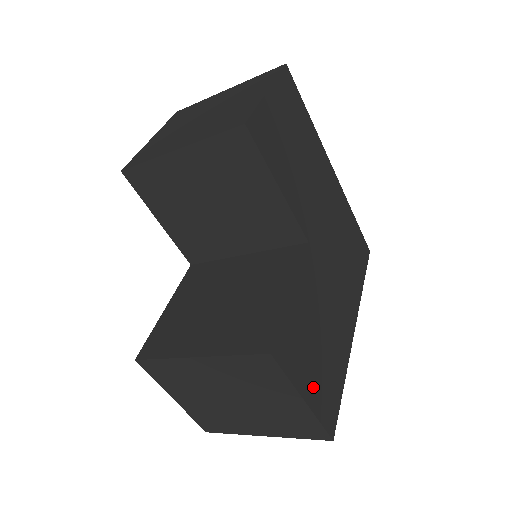
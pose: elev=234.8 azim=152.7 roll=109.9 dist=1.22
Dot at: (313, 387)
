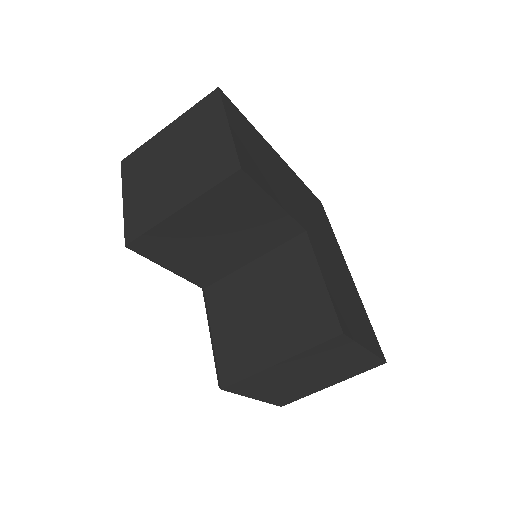
Dot at: (364, 336)
